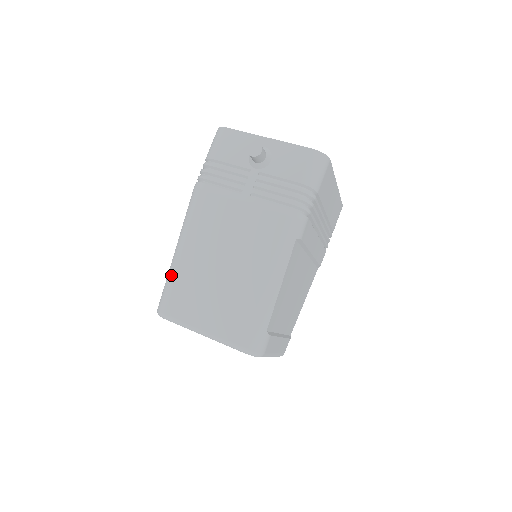
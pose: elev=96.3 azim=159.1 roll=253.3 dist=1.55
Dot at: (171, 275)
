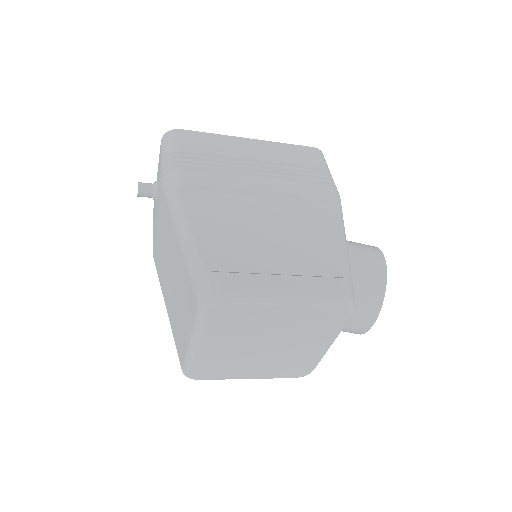
Dot at: occluded
